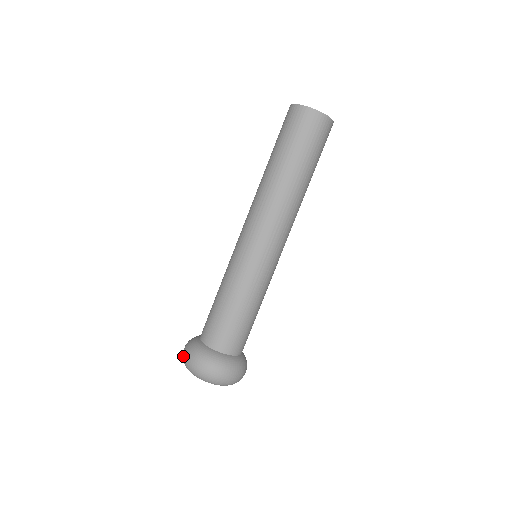
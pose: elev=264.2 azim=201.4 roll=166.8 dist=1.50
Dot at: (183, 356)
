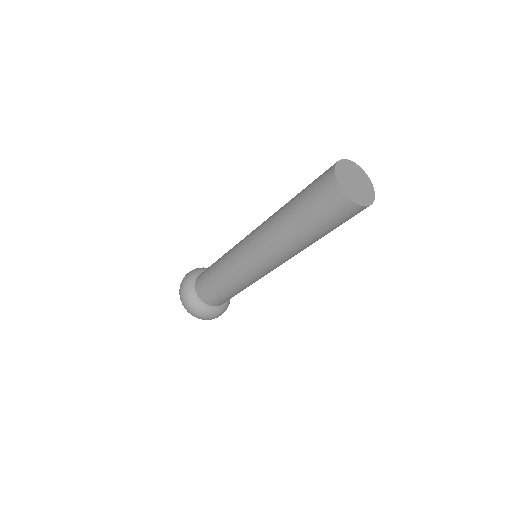
Dot at: (180, 297)
